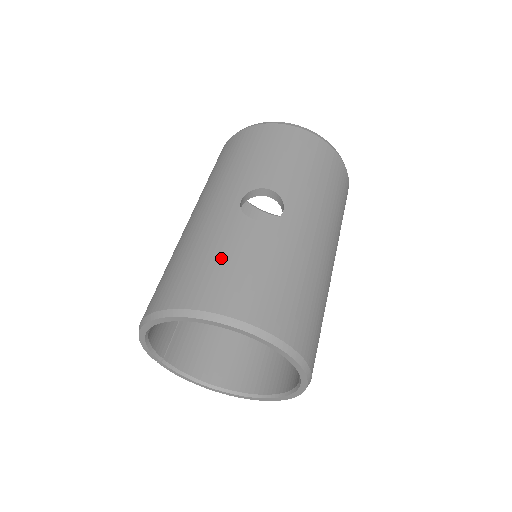
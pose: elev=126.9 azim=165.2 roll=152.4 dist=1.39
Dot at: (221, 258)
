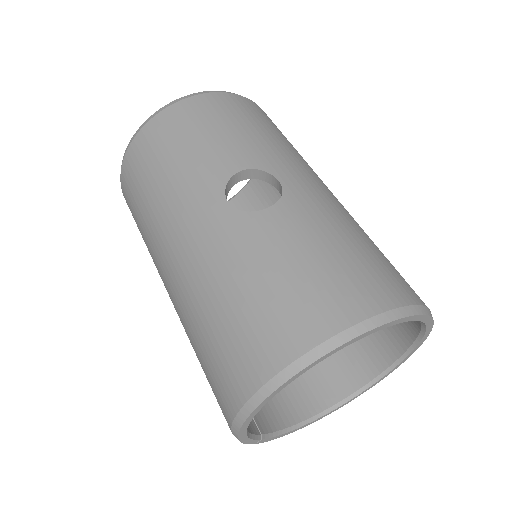
Dot at: (278, 273)
